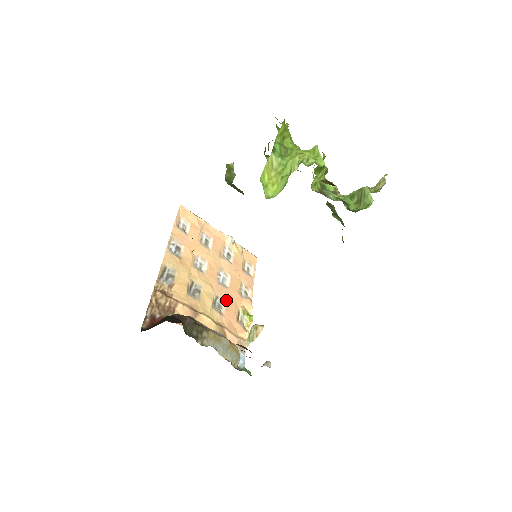
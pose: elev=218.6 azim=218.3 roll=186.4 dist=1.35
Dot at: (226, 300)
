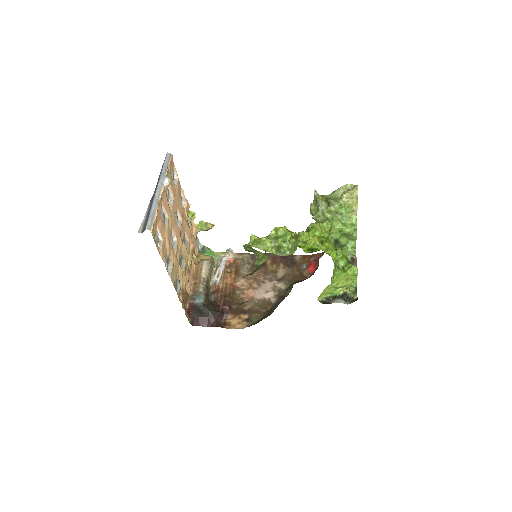
Dot at: (184, 230)
